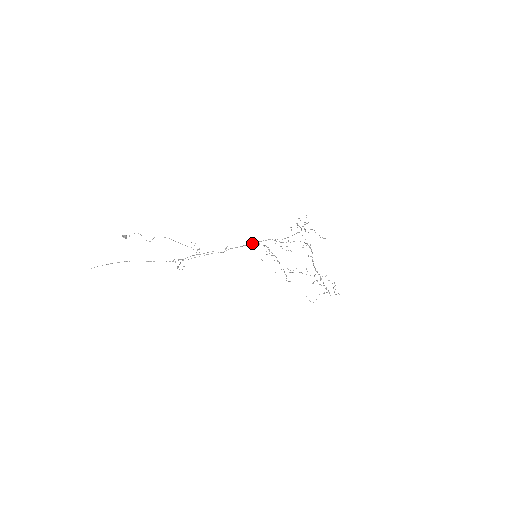
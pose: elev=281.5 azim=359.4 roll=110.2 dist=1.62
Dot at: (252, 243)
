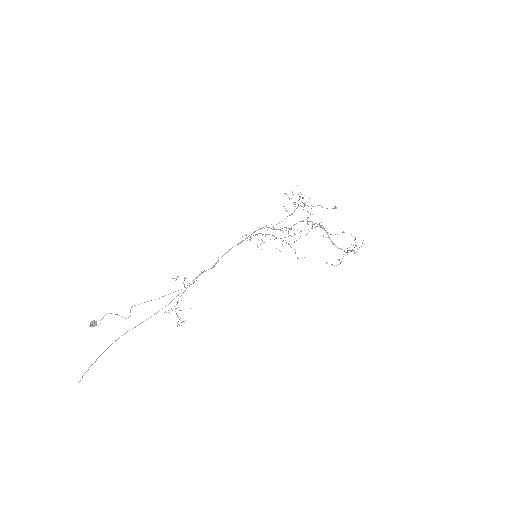
Dot at: (242, 240)
